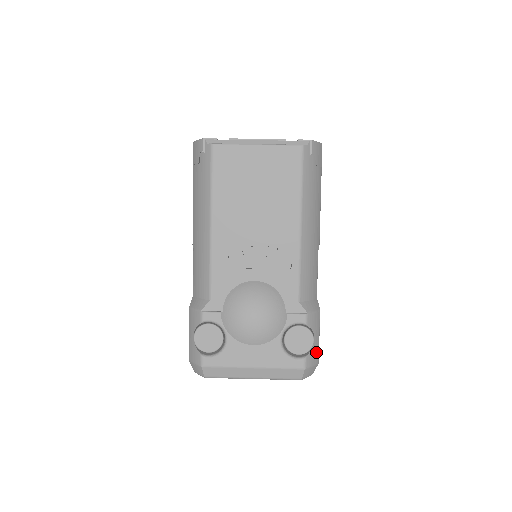
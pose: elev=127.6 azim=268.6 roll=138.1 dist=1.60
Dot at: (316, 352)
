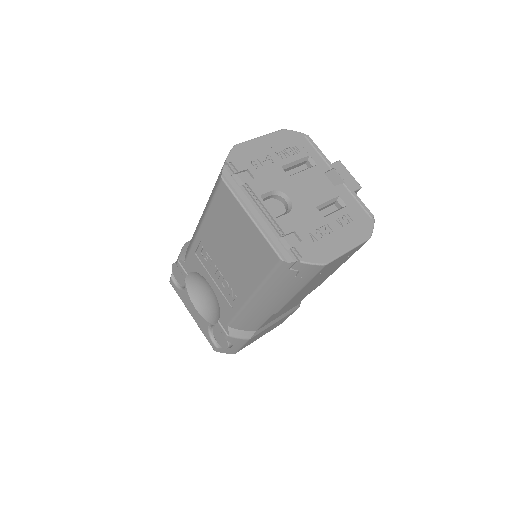
Dot at: (233, 350)
